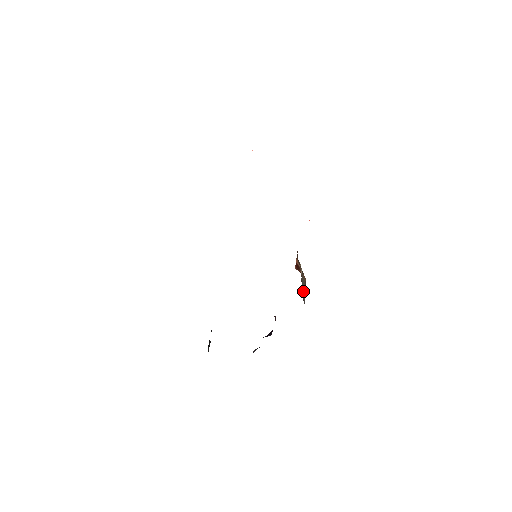
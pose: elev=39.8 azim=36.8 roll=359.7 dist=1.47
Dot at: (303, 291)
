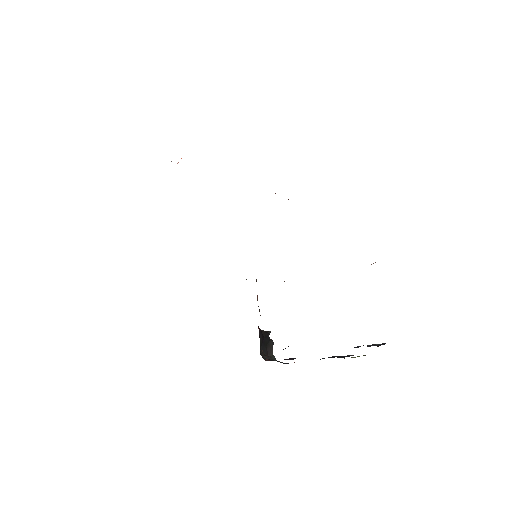
Dot at: occluded
